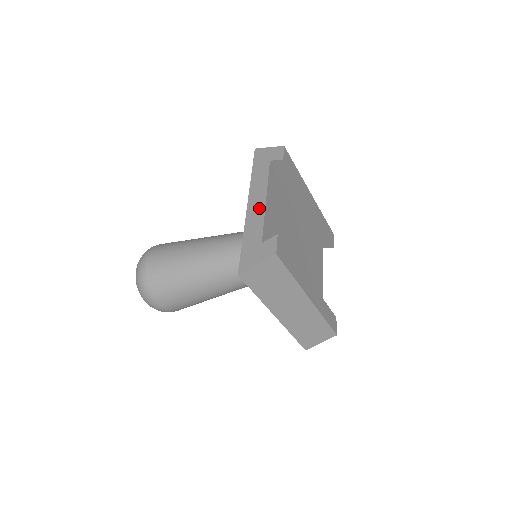
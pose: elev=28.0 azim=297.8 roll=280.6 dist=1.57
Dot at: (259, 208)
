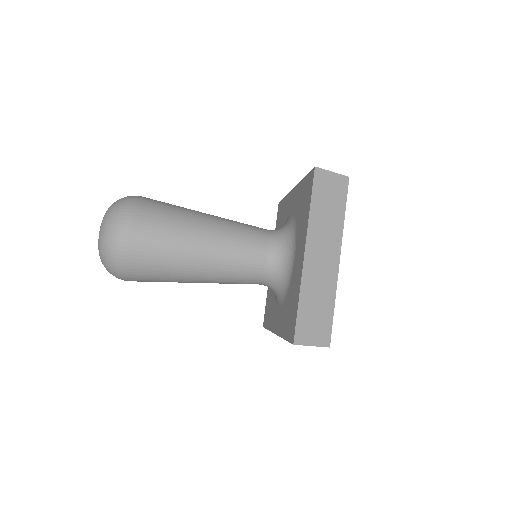
Dot at: occluded
